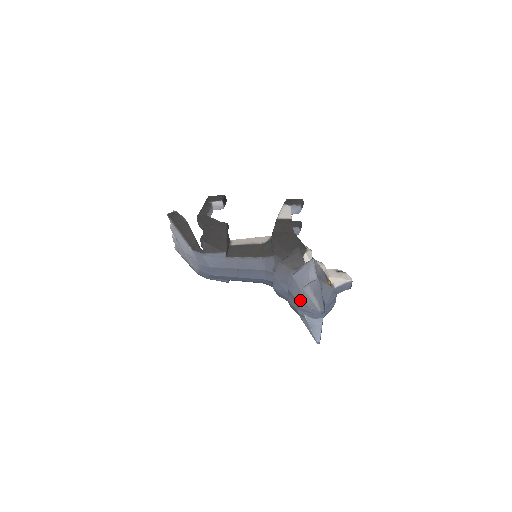
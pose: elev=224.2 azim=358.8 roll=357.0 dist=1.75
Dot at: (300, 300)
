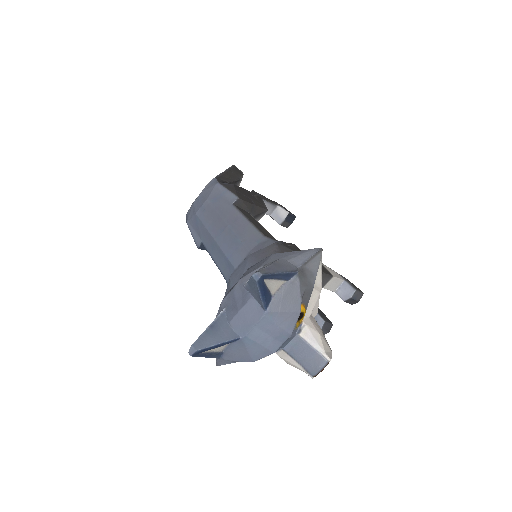
Dot at: (246, 276)
